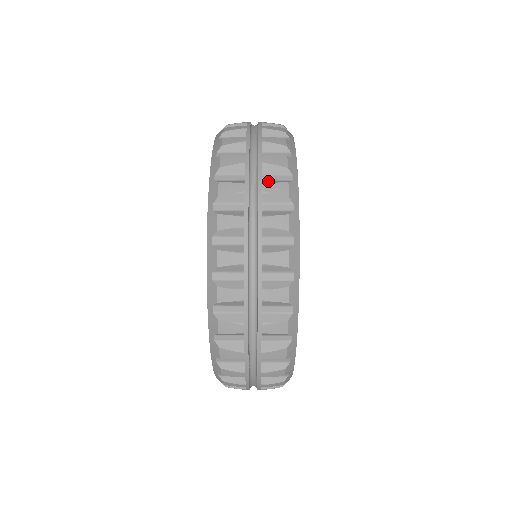
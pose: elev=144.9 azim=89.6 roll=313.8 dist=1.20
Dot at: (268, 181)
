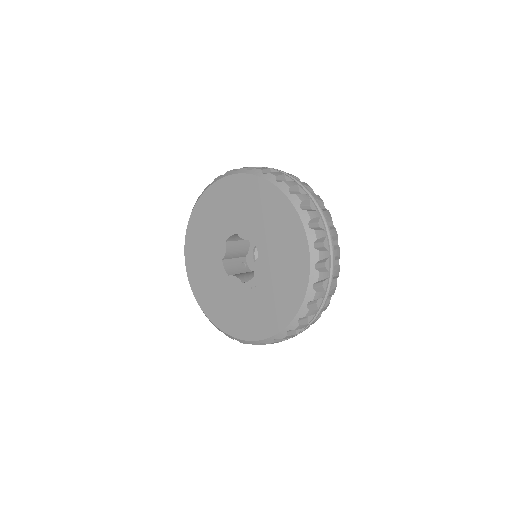
Dot at: occluded
